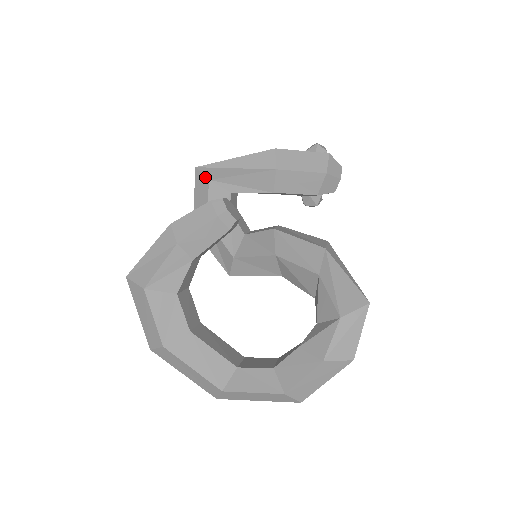
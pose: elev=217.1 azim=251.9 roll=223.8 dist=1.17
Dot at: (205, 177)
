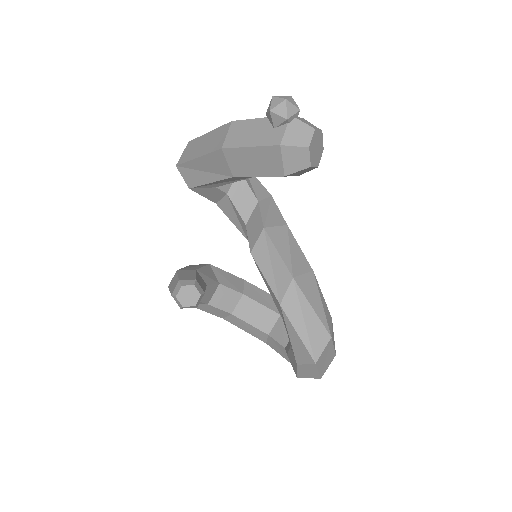
Dot at: (186, 183)
